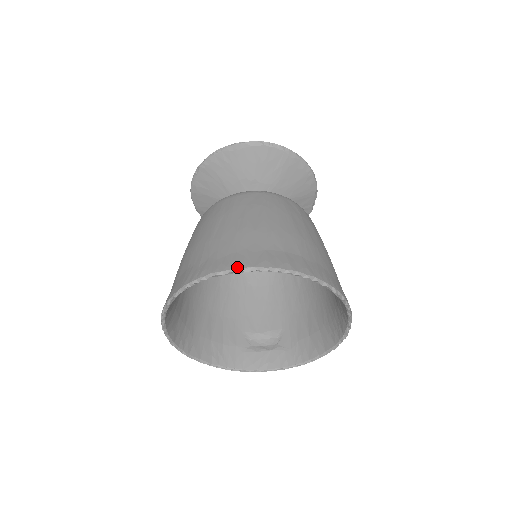
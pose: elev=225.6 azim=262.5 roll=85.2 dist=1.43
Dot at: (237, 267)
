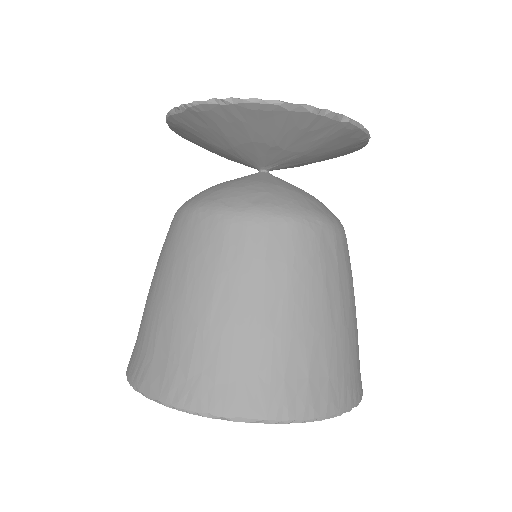
Dot at: (244, 416)
